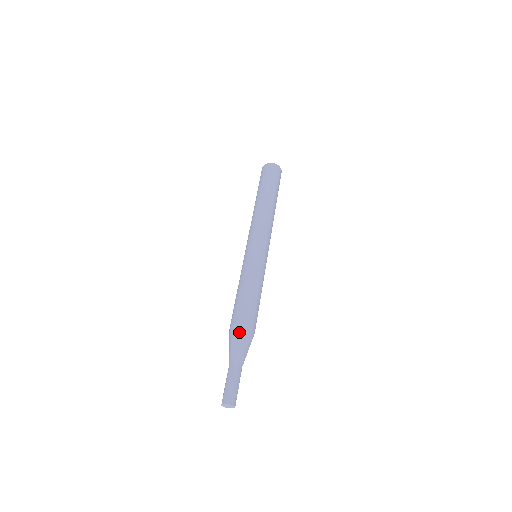
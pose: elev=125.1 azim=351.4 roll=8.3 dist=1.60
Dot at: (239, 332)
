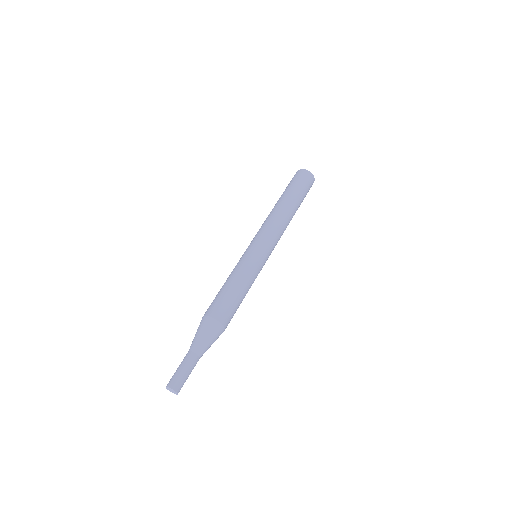
Dot at: (201, 322)
